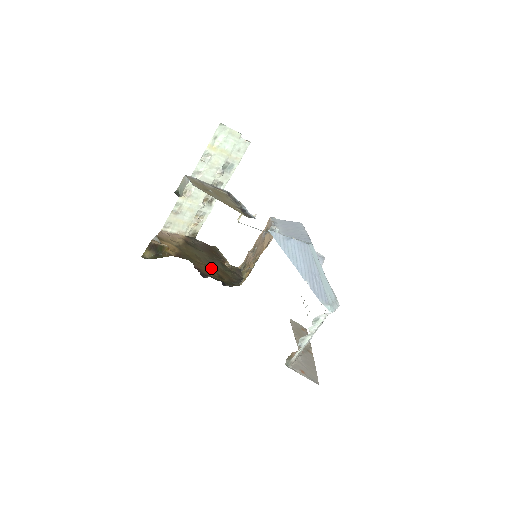
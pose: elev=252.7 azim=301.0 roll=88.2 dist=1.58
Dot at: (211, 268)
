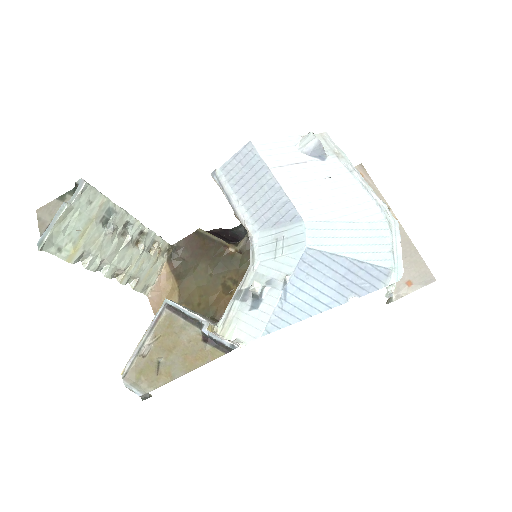
Dot at: (229, 290)
